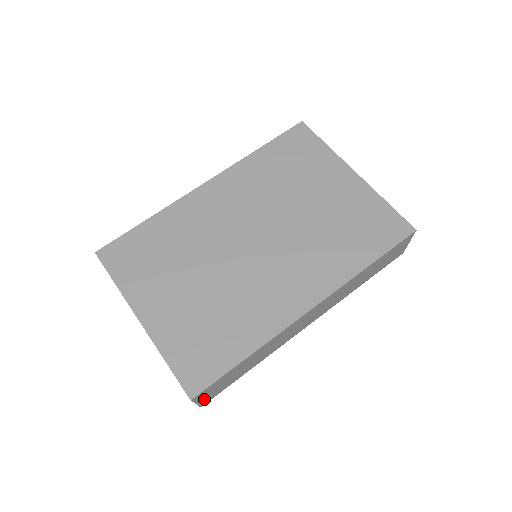
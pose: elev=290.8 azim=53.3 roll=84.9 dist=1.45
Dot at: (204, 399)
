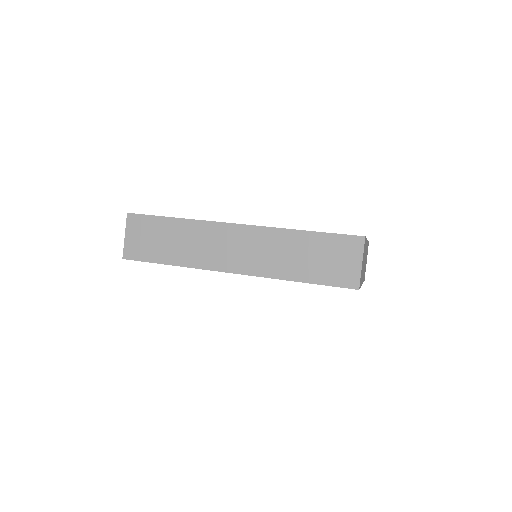
Dot at: (131, 242)
